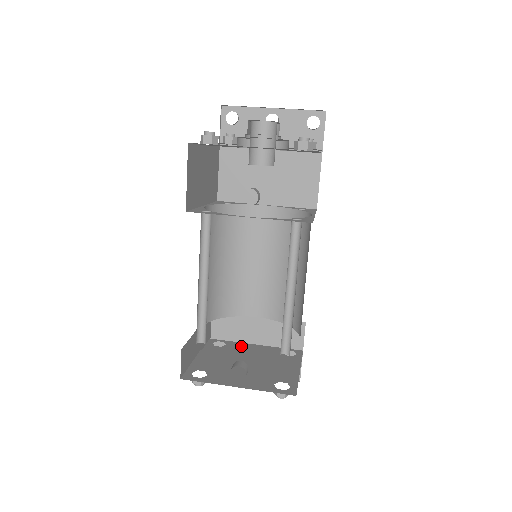
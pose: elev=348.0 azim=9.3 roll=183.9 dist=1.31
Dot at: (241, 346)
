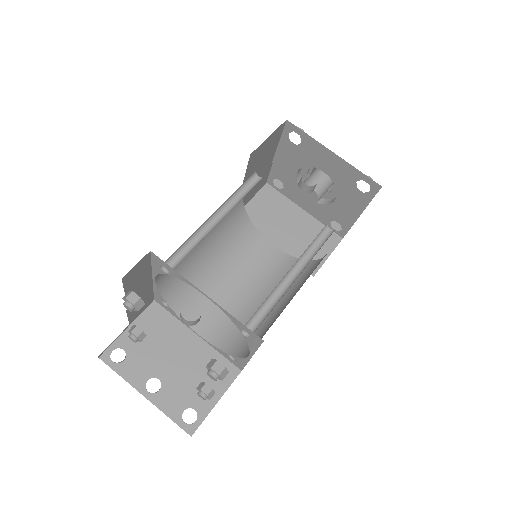
Dot at: occluded
